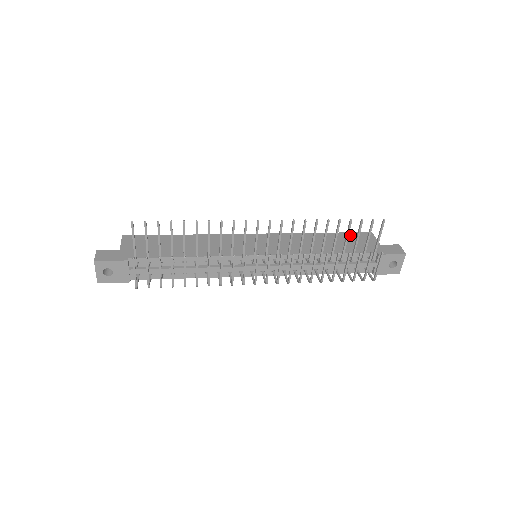
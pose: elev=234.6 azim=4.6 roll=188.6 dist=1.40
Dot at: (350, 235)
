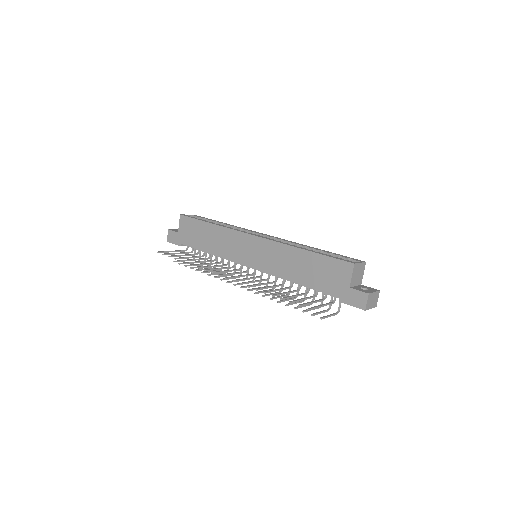
Dot at: (329, 262)
